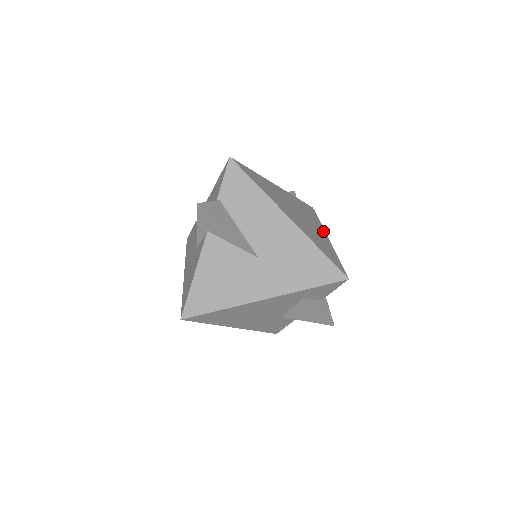
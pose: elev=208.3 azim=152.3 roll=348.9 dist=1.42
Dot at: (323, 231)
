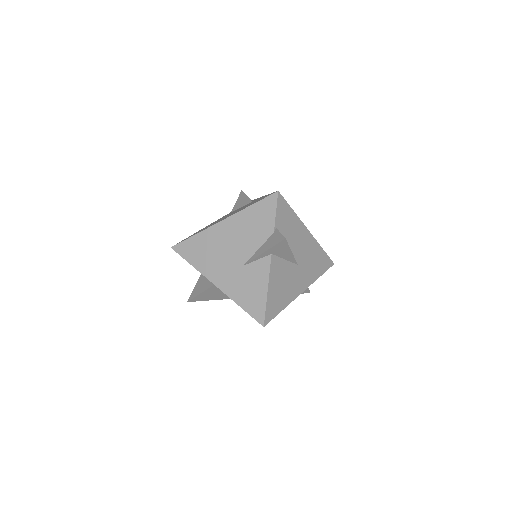
Dot at: occluded
